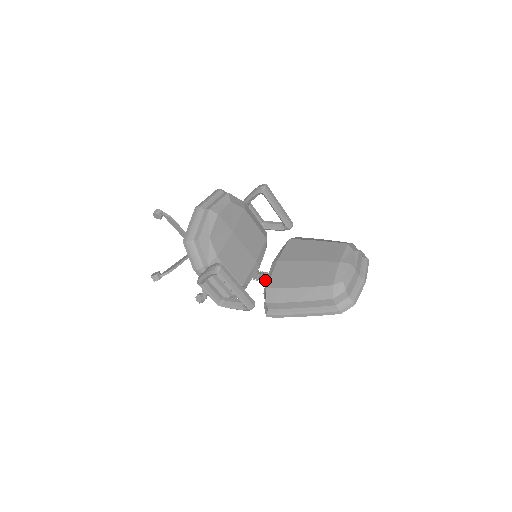
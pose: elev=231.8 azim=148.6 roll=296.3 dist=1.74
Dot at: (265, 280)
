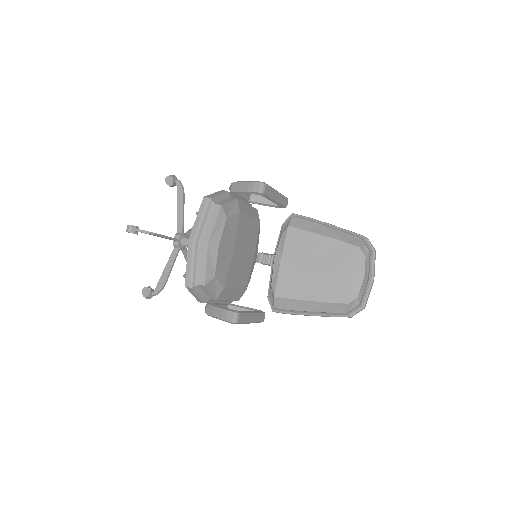
Dot at: (262, 263)
